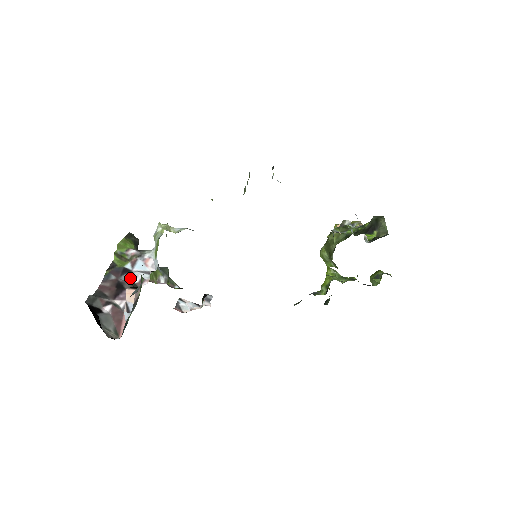
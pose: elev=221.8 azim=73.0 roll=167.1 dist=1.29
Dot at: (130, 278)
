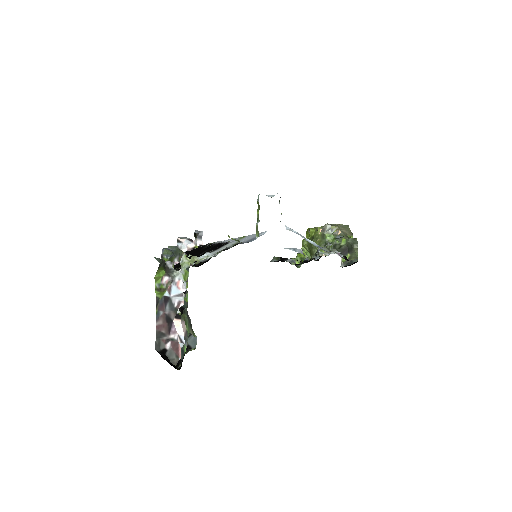
Dot at: (171, 305)
